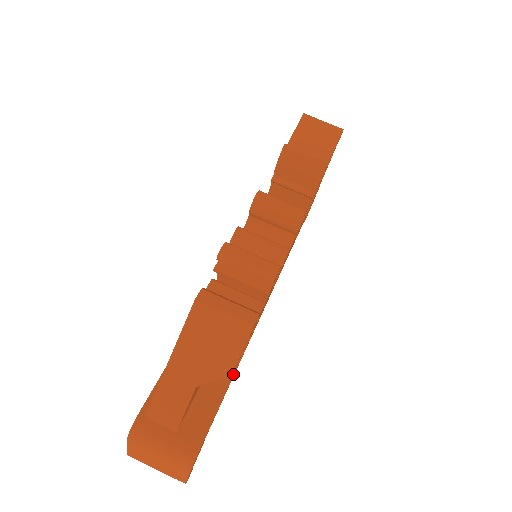
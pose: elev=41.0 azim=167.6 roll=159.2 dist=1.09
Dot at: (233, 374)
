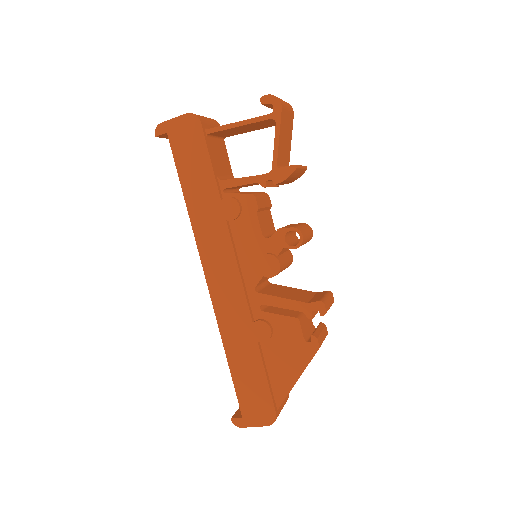
Dot at: occluded
